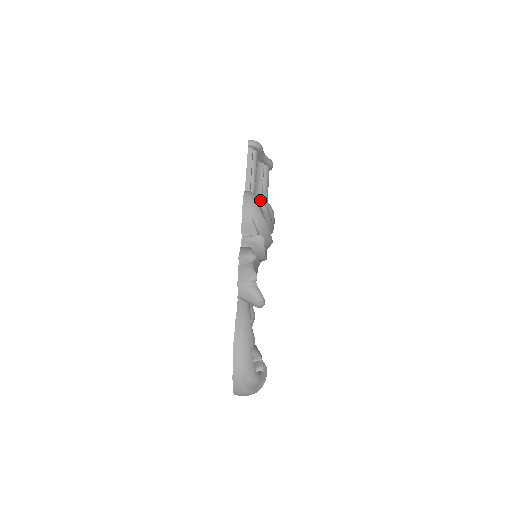
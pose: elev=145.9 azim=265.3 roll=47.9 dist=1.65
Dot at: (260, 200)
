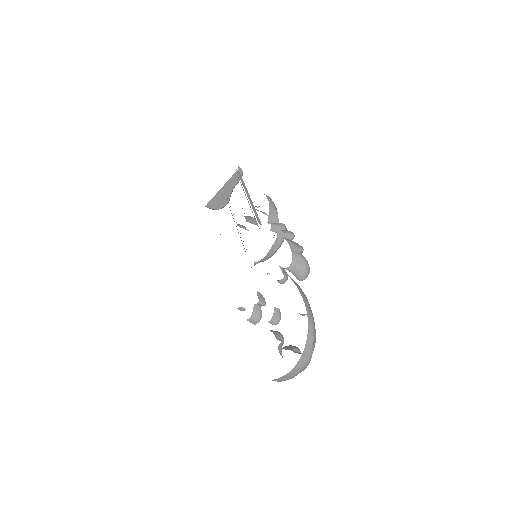
Dot at: occluded
